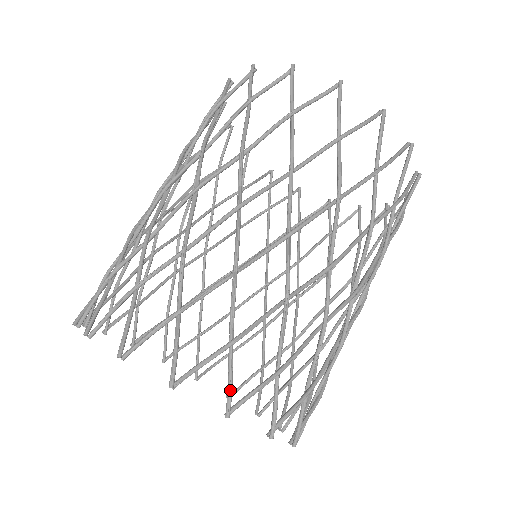
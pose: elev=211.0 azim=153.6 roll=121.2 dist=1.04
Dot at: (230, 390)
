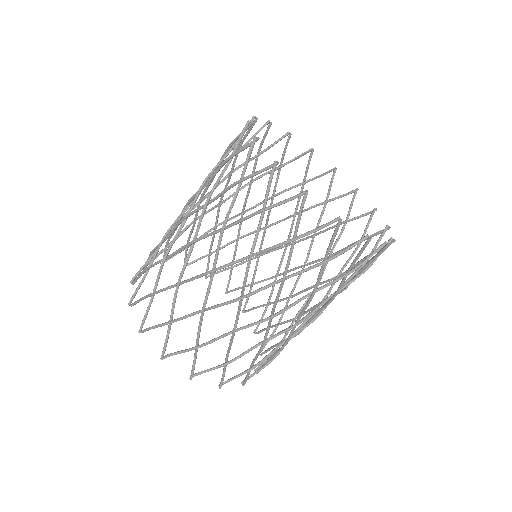
Dot at: (164, 346)
